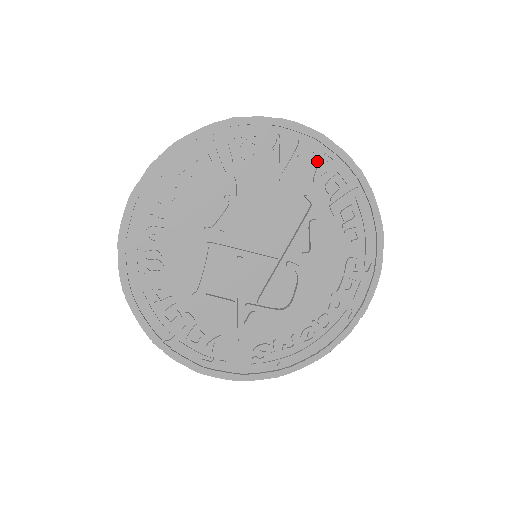
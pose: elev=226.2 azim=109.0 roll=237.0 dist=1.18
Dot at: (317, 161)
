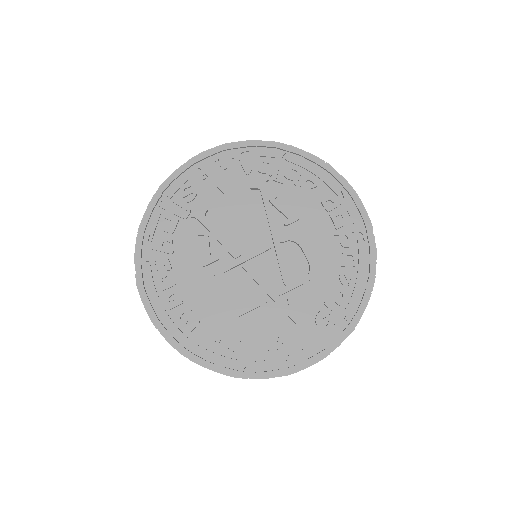
Dot at: (238, 162)
